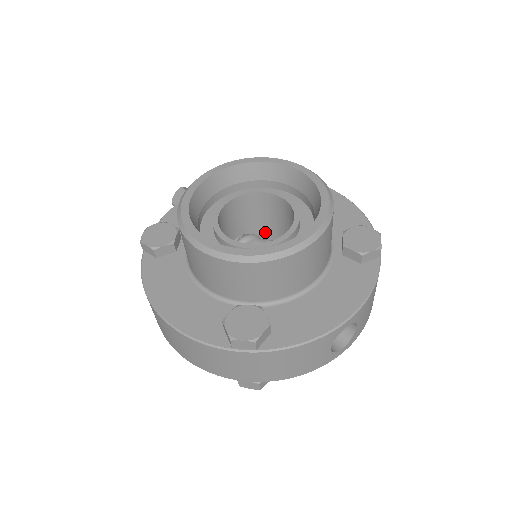
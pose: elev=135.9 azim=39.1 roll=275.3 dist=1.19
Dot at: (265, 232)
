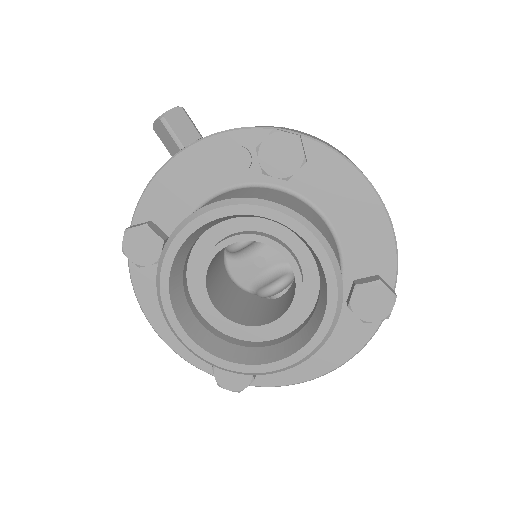
Dot at: occluded
